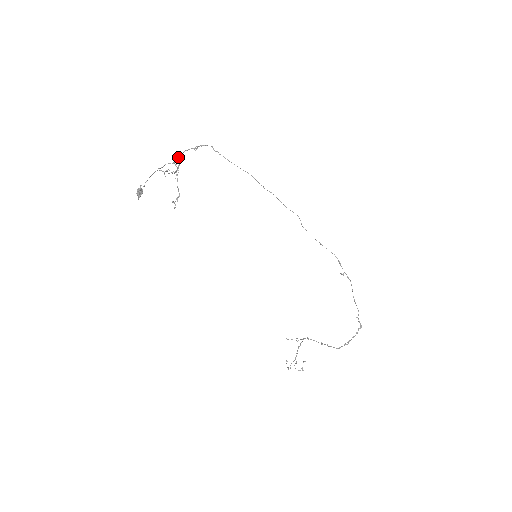
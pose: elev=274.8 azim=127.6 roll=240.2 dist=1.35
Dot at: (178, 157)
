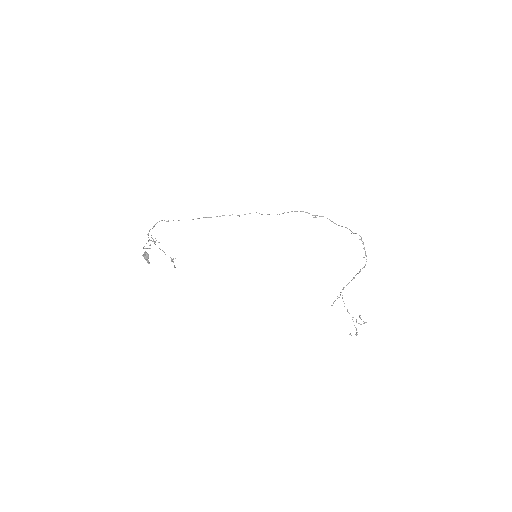
Dot at: occluded
